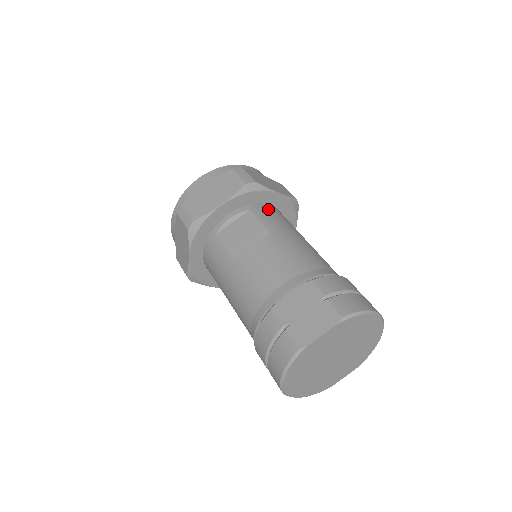
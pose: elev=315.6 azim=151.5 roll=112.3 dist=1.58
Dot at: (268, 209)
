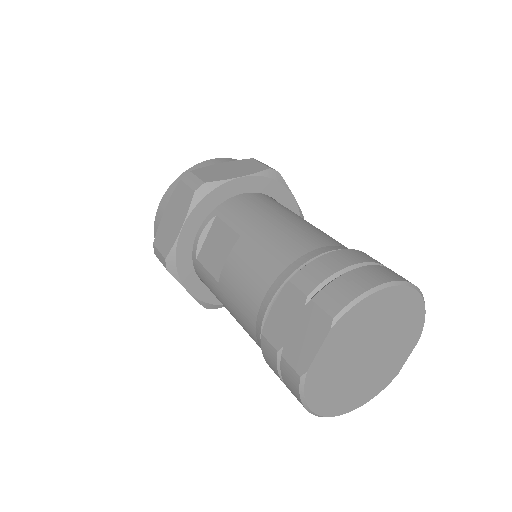
Dot at: (236, 202)
